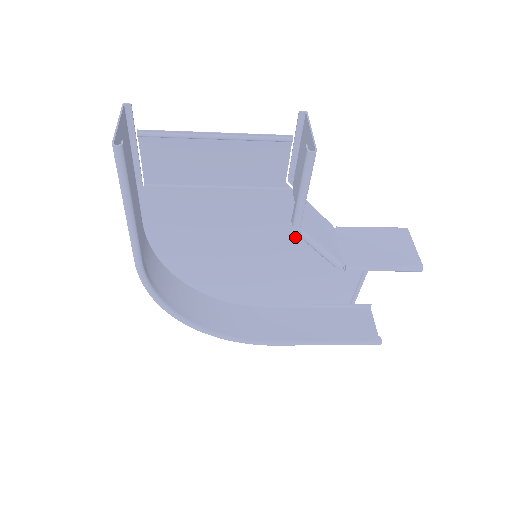
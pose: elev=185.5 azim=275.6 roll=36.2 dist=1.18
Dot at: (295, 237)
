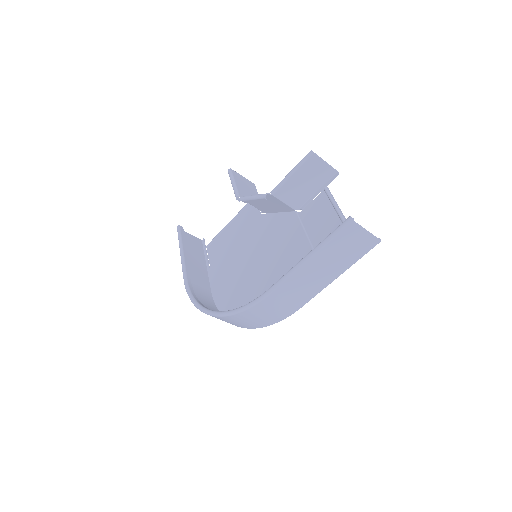
Dot at: (280, 235)
